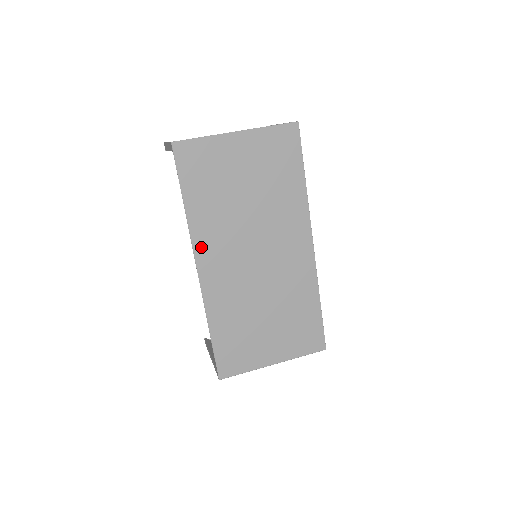
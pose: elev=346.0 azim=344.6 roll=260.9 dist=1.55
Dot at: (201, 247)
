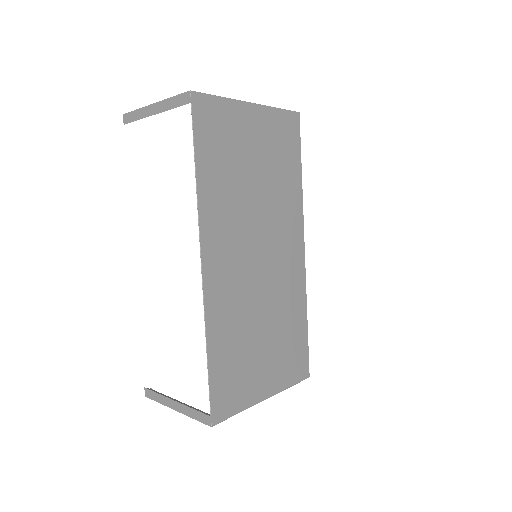
Dot at: (208, 234)
